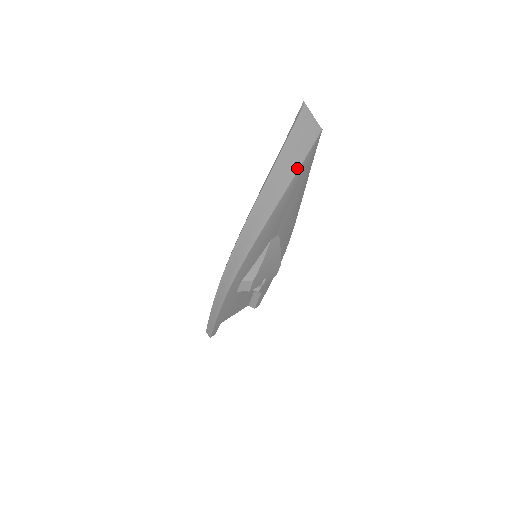
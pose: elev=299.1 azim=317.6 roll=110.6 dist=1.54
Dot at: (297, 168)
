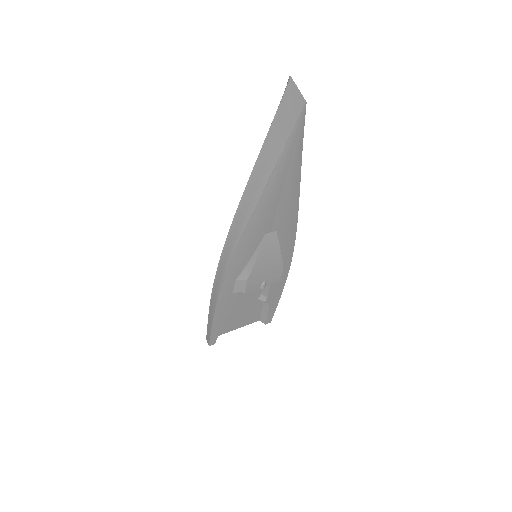
Dot at: (283, 147)
